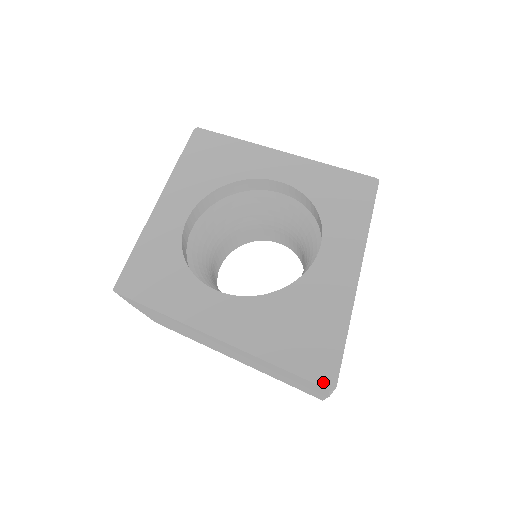
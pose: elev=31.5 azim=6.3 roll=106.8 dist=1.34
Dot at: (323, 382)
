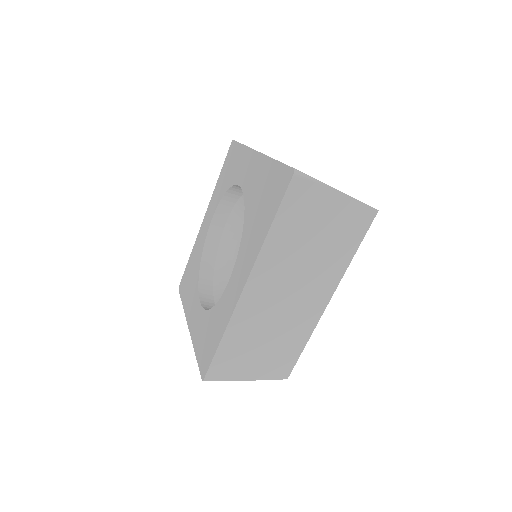
Dot at: (288, 181)
